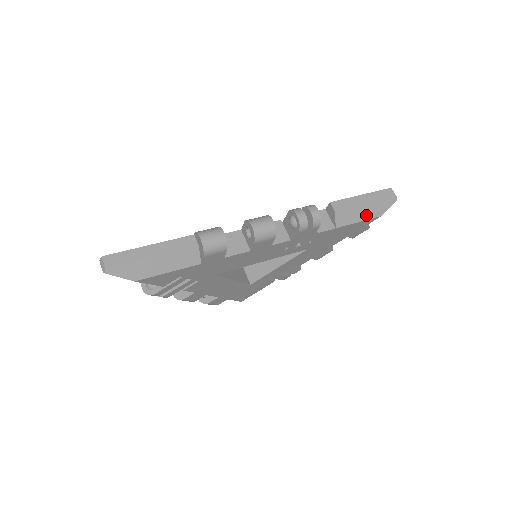
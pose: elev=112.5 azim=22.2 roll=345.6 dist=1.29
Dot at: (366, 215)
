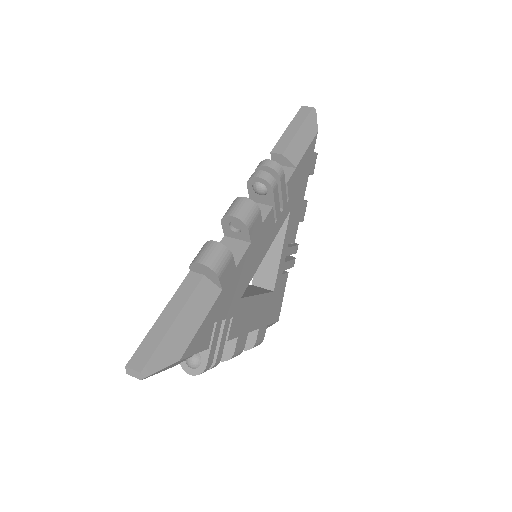
Dot at: (307, 139)
